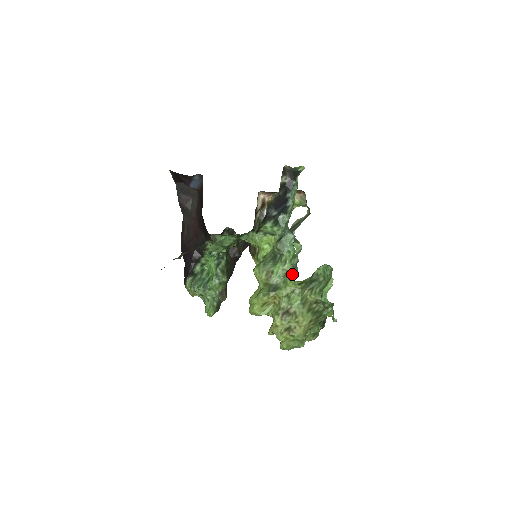
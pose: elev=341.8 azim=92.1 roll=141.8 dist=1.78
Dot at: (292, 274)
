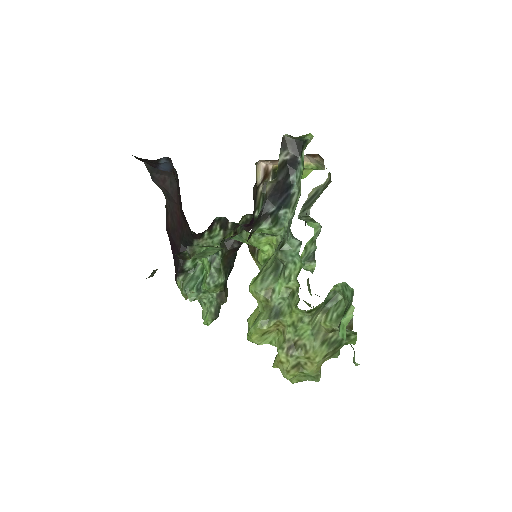
Dot at: (298, 298)
